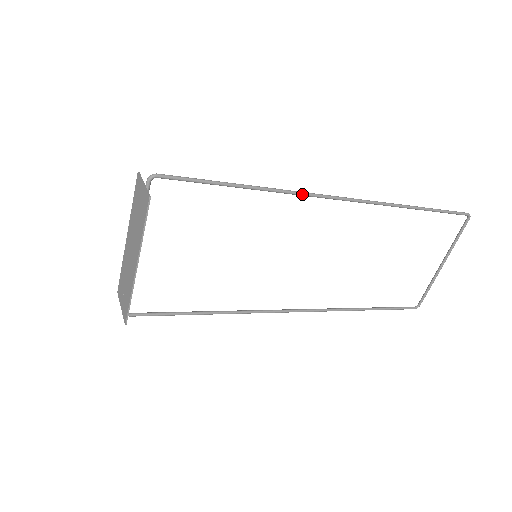
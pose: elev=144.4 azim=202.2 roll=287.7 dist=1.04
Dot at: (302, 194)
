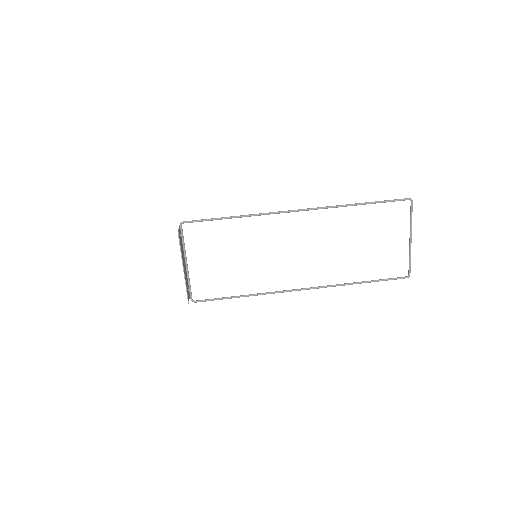
Dot at: (268, 214)
